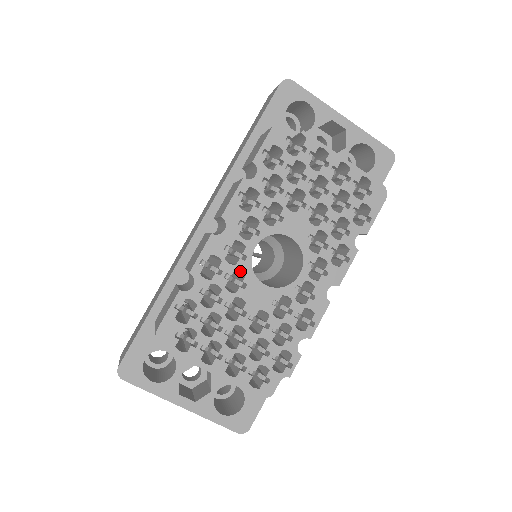
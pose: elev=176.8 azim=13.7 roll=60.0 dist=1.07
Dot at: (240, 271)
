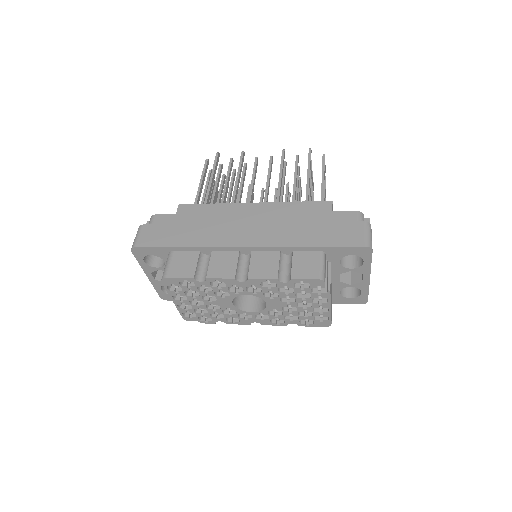
Dot at: occluded
